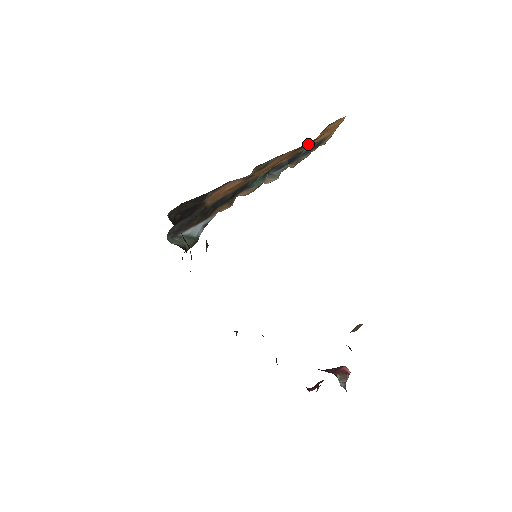
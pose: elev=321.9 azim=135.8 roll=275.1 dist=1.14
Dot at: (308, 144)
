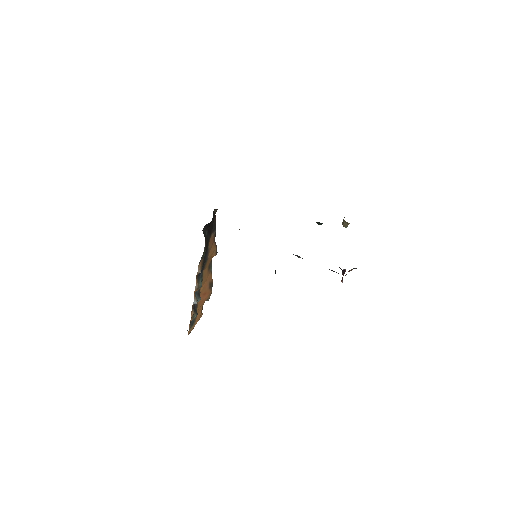
Dot at: (208, 292)
